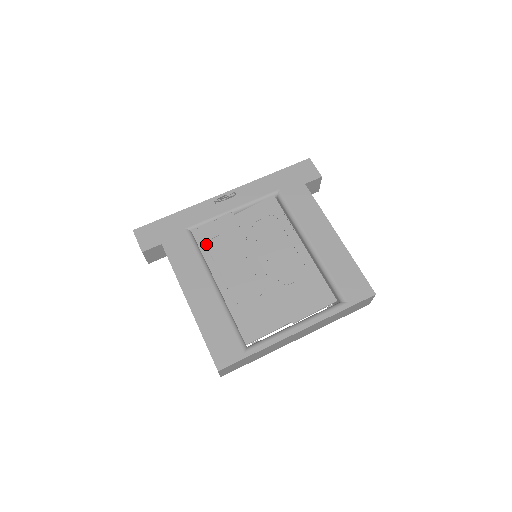
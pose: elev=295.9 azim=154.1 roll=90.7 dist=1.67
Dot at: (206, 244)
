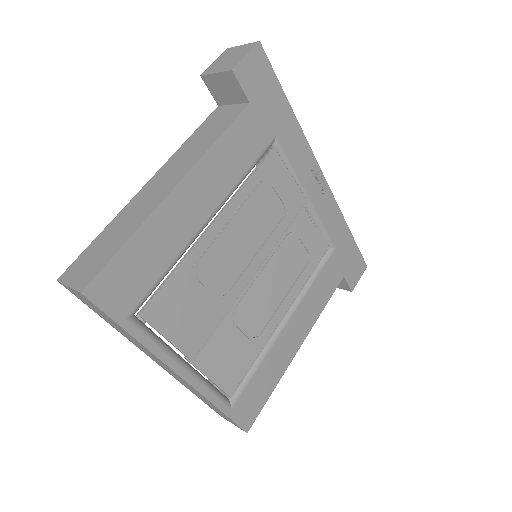
Dot at: (263, 179)
